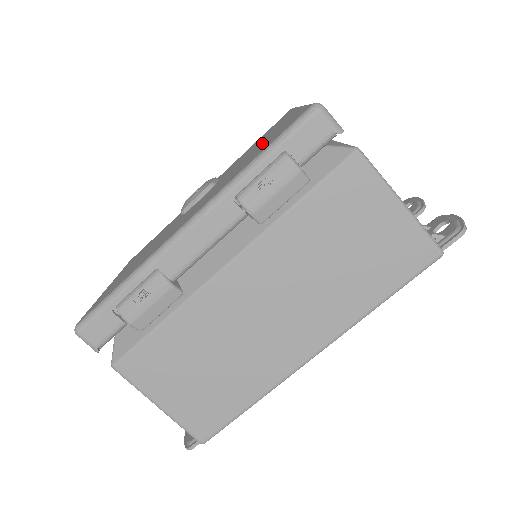
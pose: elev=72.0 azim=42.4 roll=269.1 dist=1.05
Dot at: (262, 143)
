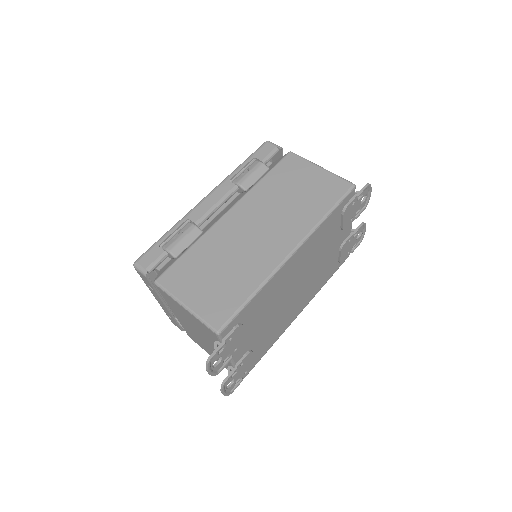
Dot at: occluded
